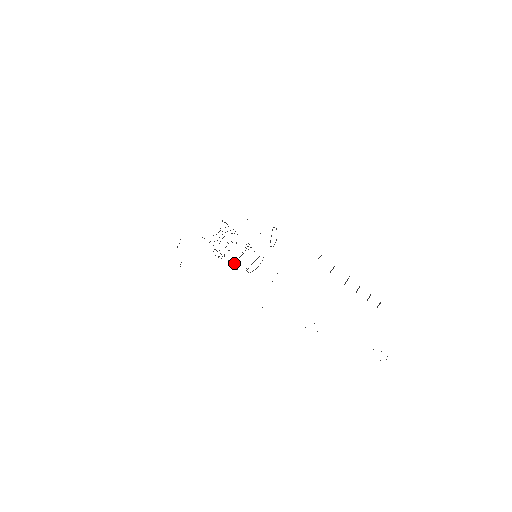
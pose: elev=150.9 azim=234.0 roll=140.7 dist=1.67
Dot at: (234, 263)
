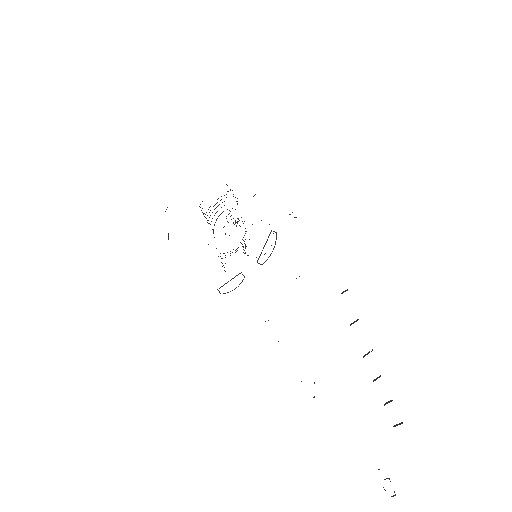
Dot at: occluded
